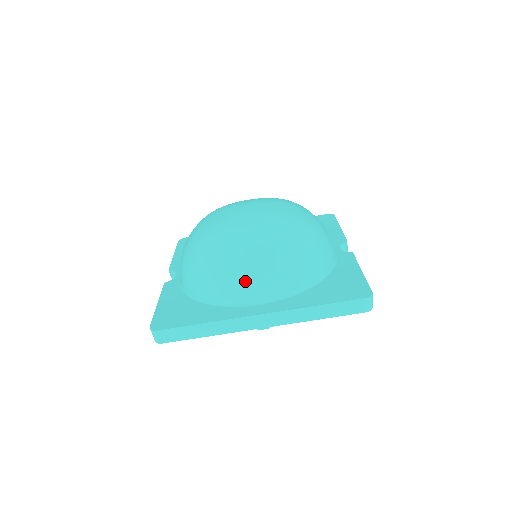
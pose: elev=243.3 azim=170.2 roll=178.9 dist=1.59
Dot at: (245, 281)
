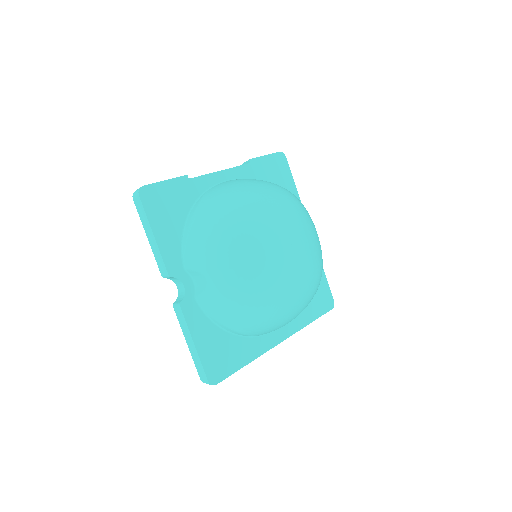
Dot at: occluded
